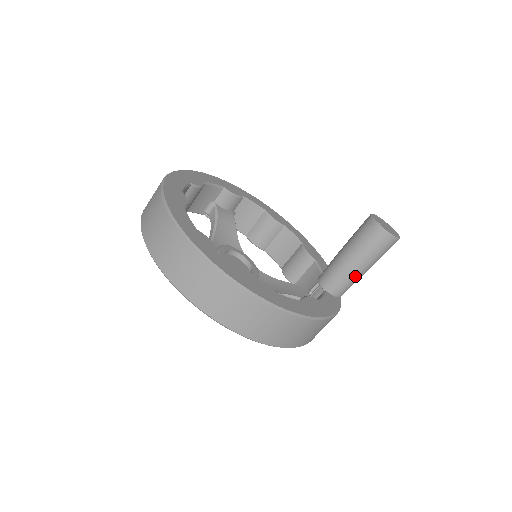
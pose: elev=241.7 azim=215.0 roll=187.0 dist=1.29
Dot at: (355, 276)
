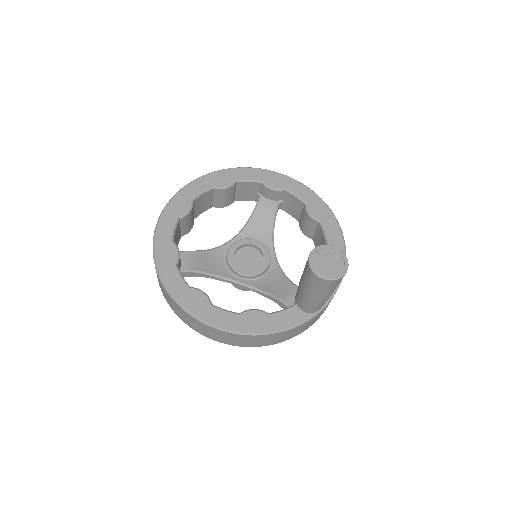
Dot at: (309, 301)
